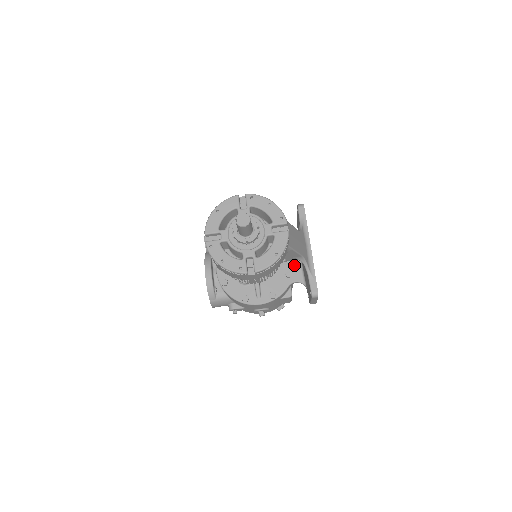
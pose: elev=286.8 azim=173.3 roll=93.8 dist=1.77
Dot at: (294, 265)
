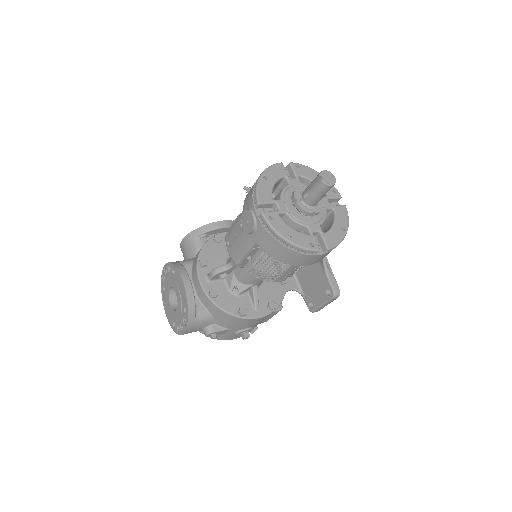
Dot at: occluded
